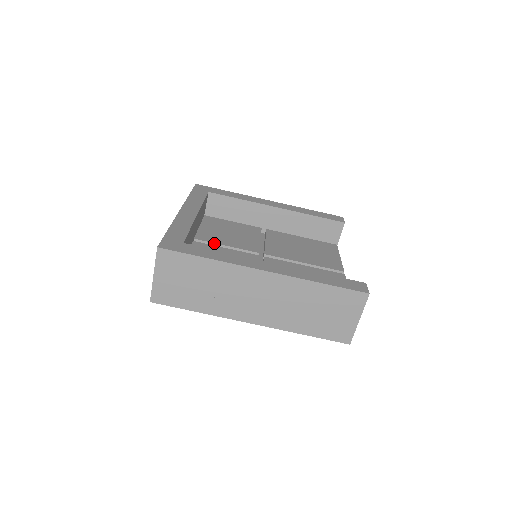
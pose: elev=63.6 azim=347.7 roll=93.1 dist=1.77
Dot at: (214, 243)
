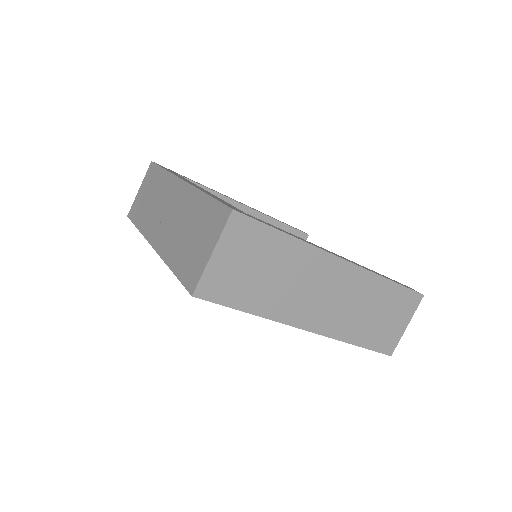
Dot at: occluded
